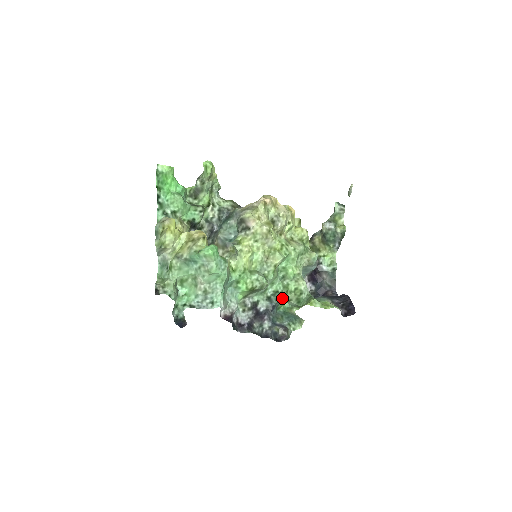
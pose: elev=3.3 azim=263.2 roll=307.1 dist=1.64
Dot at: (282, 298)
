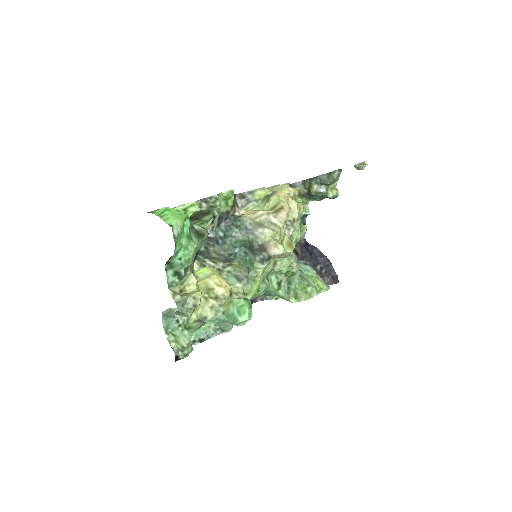
Dot at: (270, 278)
